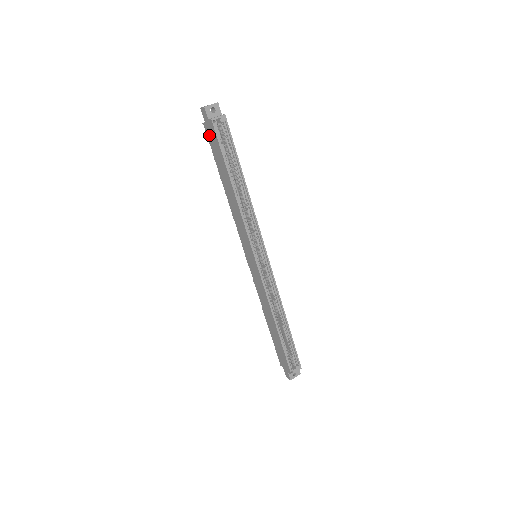
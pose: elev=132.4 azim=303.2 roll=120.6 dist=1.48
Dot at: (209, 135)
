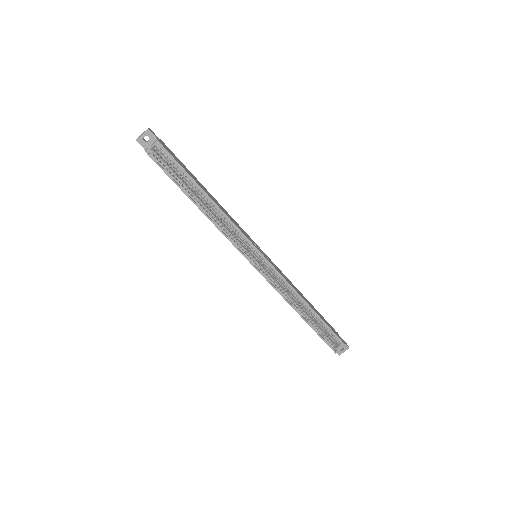
Dot at: occluded
